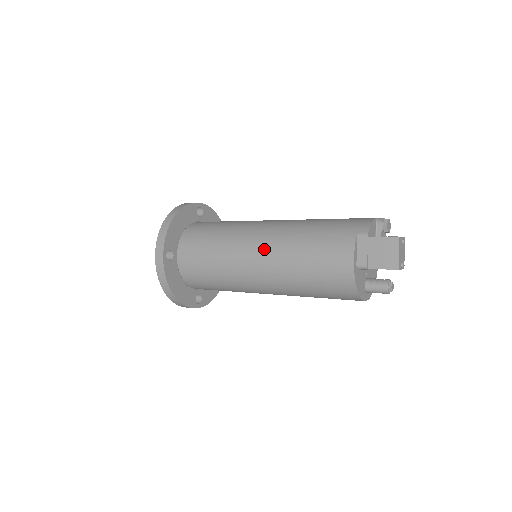
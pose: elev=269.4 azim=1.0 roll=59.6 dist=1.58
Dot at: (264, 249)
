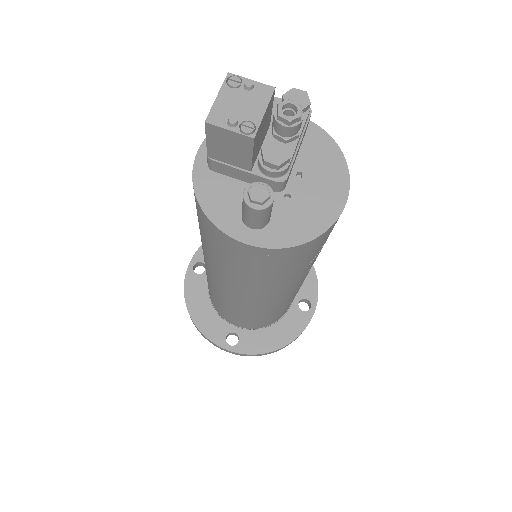
Dot at: occluded
